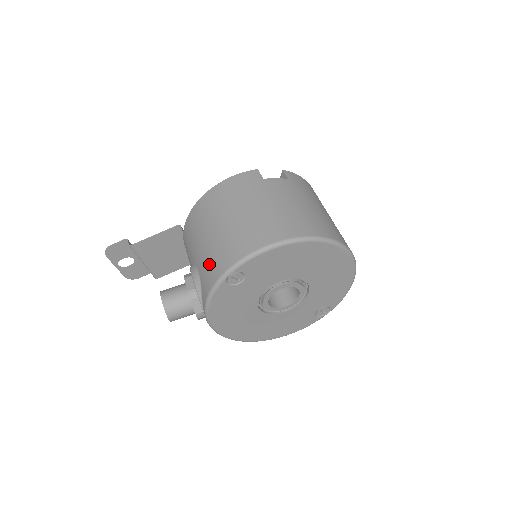
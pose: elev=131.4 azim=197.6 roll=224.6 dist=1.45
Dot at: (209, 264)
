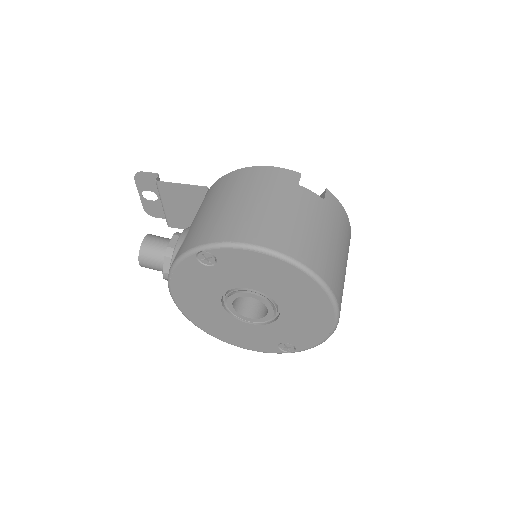
Dot at: (195, 232)
